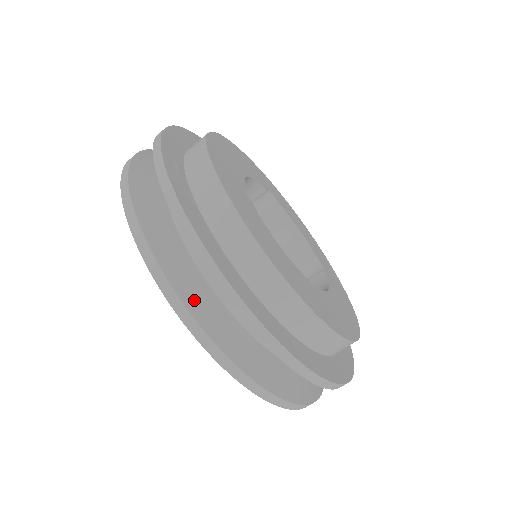
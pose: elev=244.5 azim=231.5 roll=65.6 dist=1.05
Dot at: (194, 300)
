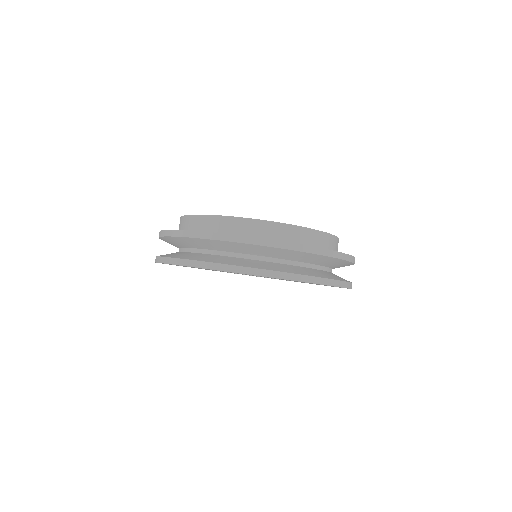
Dot at: (286, 270)
